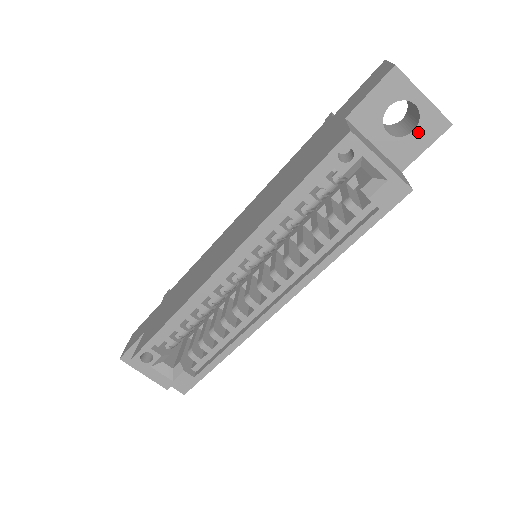
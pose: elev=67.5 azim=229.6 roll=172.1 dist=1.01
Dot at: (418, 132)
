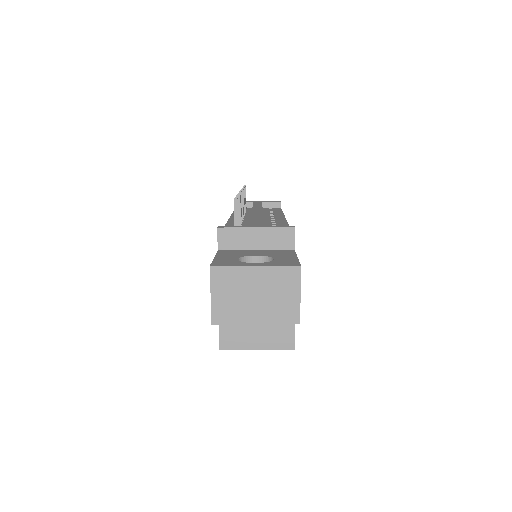
Dot at: occluded
